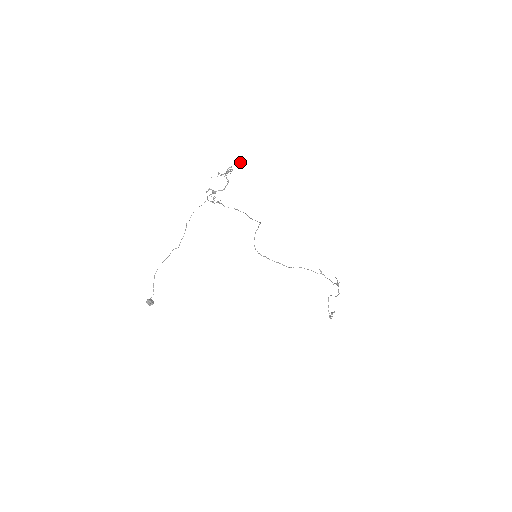
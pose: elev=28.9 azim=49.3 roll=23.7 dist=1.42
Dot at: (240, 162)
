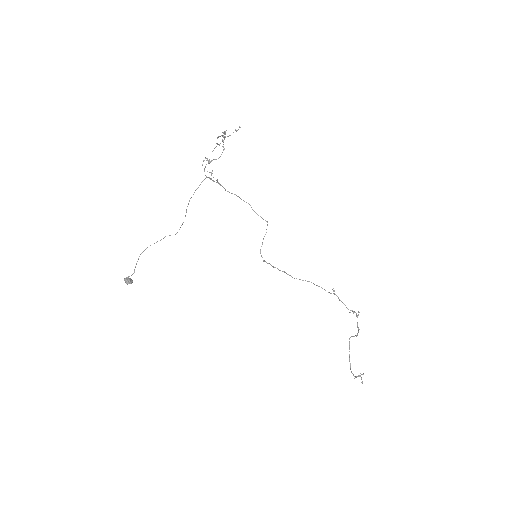
Dot at: occluded
